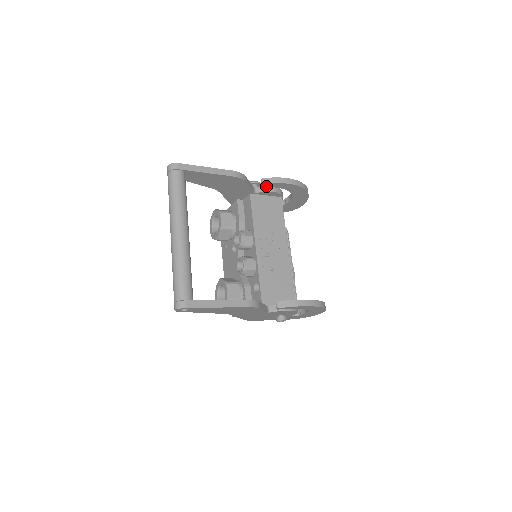
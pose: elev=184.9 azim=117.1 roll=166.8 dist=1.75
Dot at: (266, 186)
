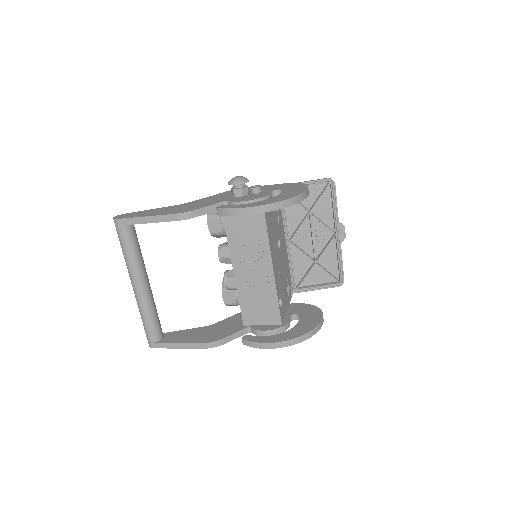
Dot at: occluded
